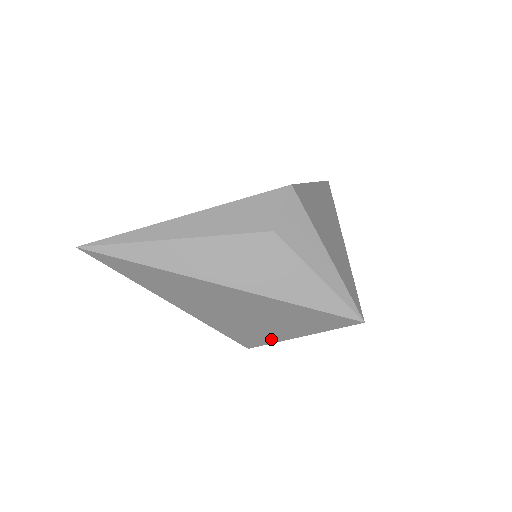
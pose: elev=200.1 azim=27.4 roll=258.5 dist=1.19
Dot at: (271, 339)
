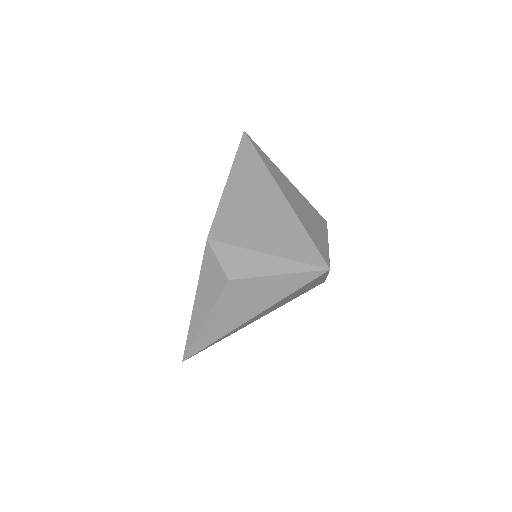
Dot at: occluded
